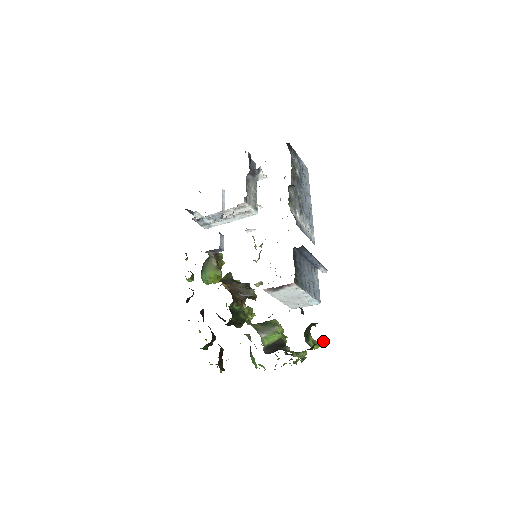
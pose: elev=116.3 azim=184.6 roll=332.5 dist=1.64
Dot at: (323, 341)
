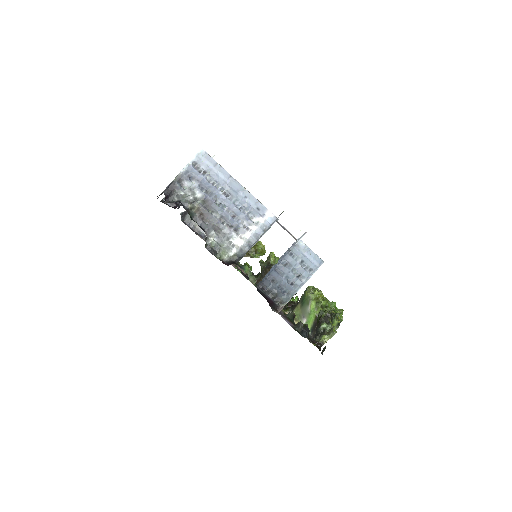
Dot at: occluded
